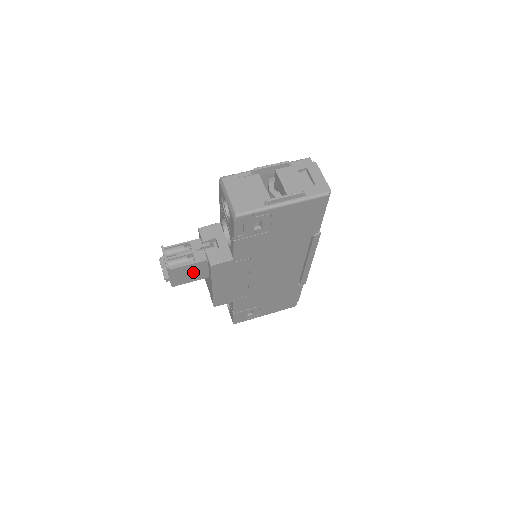
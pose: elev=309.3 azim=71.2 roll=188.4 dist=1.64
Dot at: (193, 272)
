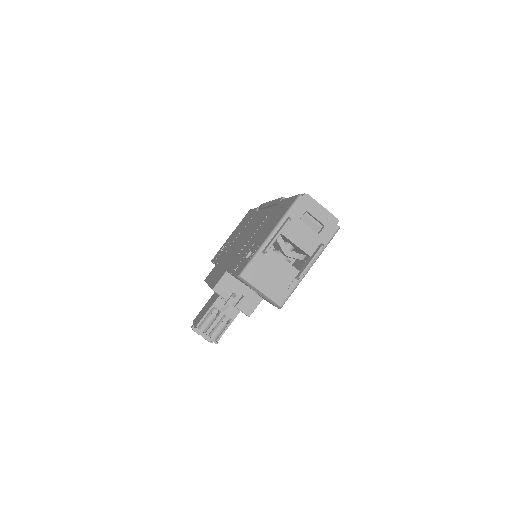
Dot at: occluded
